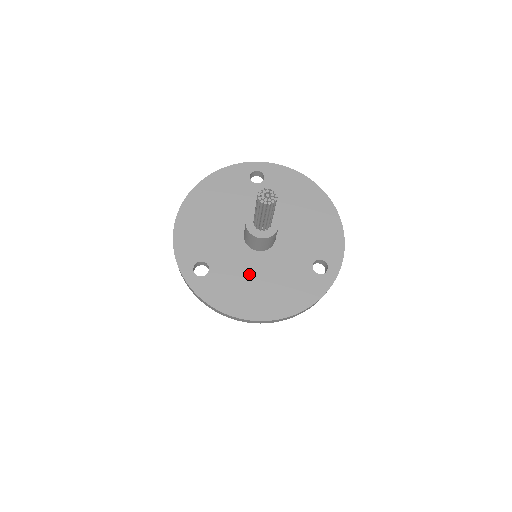
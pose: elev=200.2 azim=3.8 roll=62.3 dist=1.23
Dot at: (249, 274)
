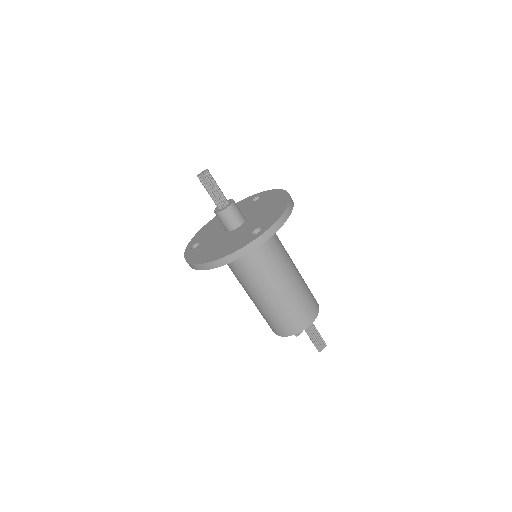
Dot at: (216, 243)
